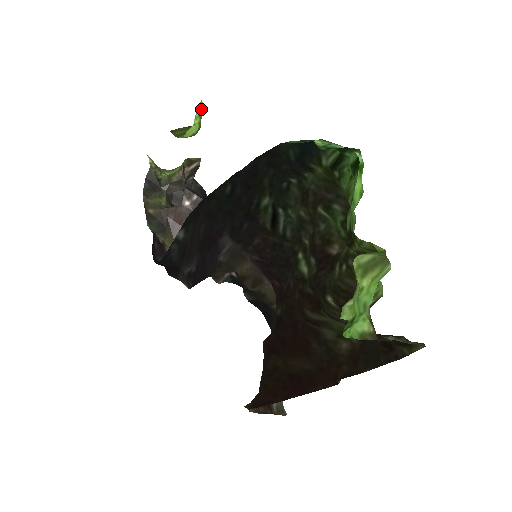
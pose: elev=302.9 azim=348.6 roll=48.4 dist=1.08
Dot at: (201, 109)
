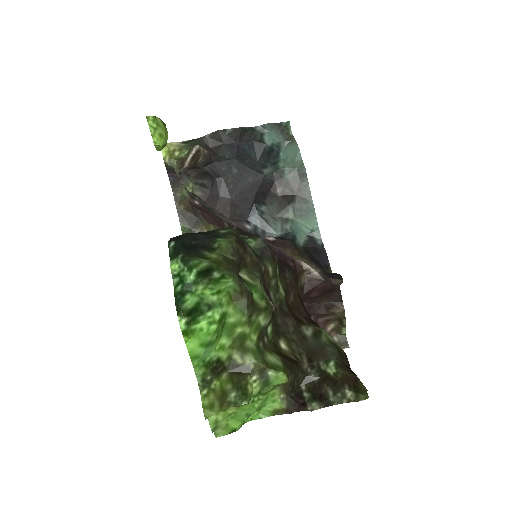
Dot at: (153, 121)
